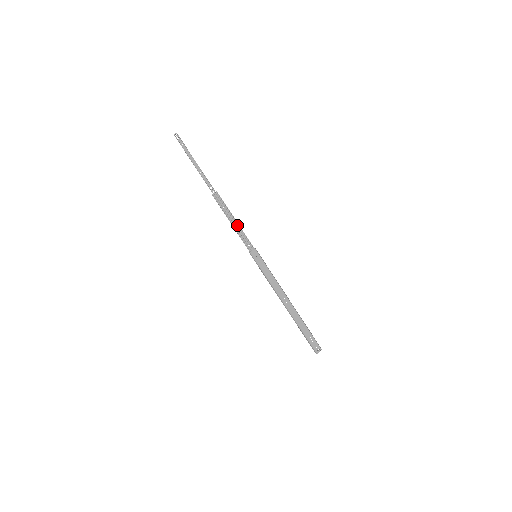
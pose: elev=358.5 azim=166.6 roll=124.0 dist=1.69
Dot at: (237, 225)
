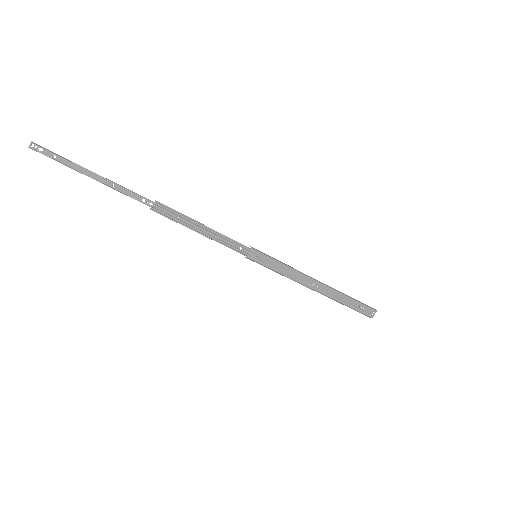
Dot at: (211, 232)
